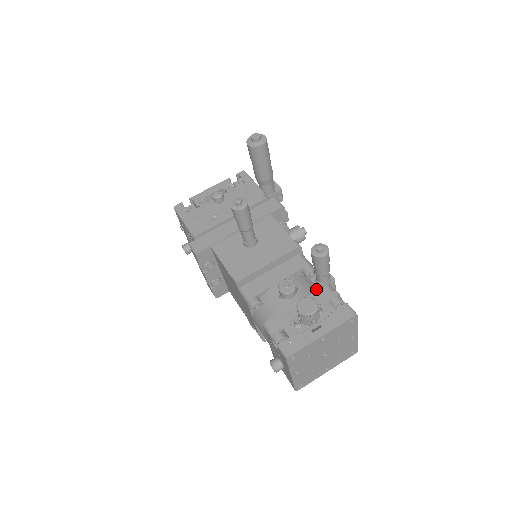
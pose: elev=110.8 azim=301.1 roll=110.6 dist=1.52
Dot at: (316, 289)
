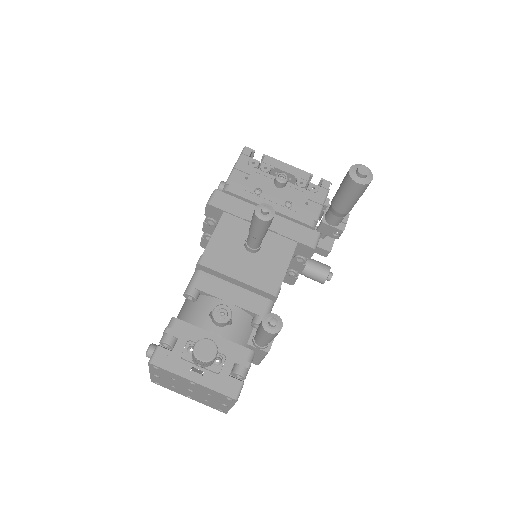
Dot at: (245, 341)
